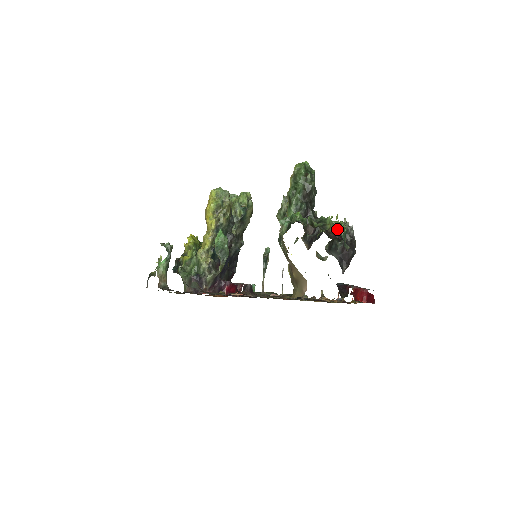
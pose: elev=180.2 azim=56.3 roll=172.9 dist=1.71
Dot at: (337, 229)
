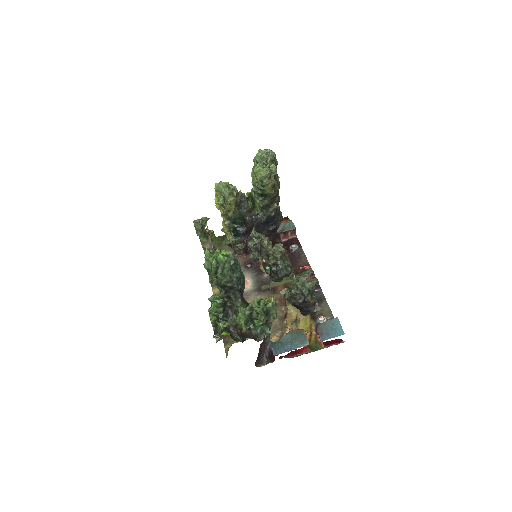
Dot at: (243, 329)
